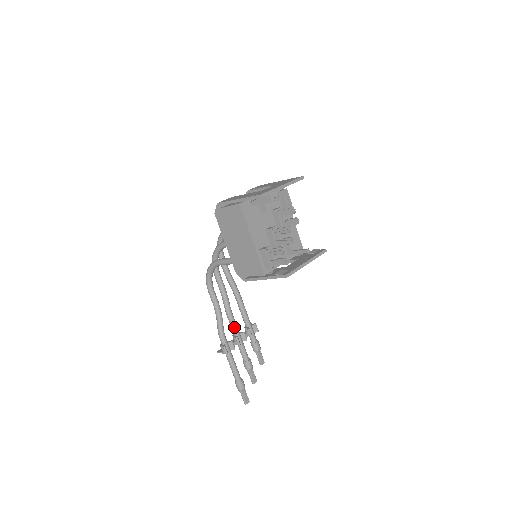
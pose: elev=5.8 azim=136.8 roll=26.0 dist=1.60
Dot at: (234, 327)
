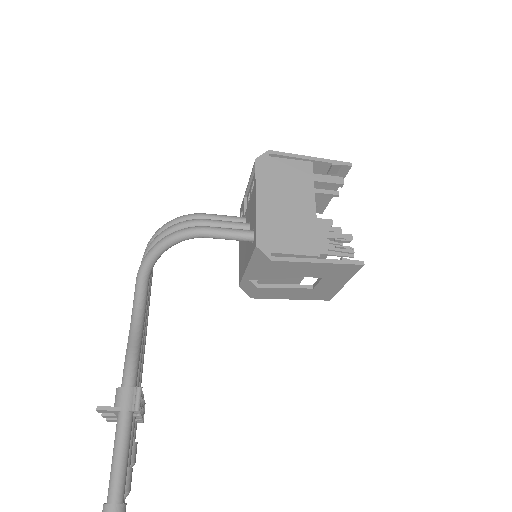
Dot at: (138, 374)
